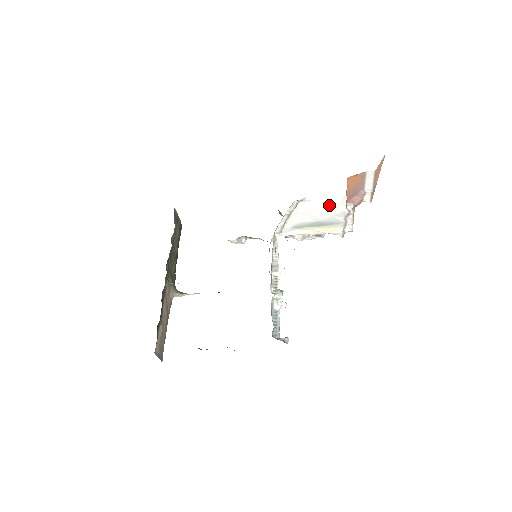
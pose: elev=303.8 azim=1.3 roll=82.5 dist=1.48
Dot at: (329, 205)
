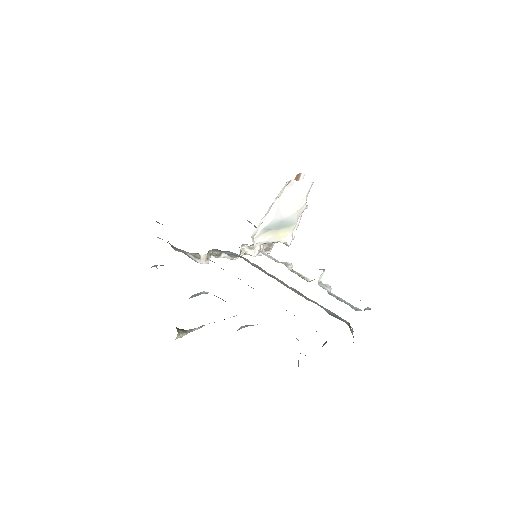
Dot at: (301, 194)
